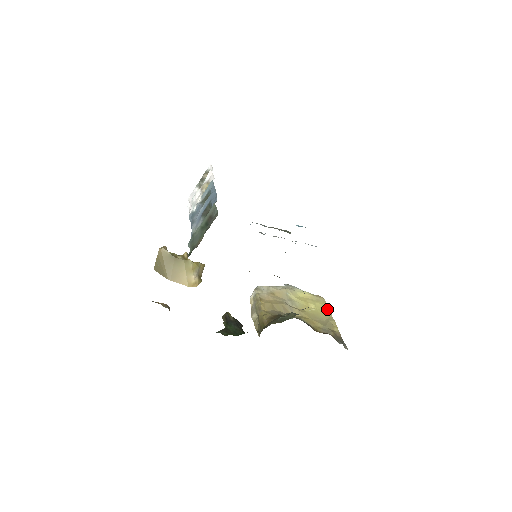
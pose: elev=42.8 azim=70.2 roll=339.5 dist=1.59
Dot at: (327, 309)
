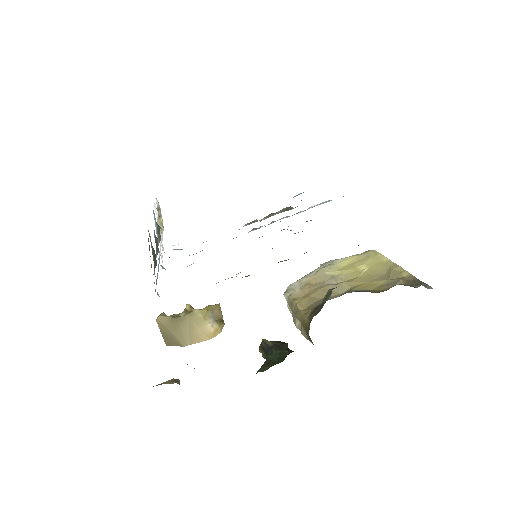
Dot at: (383, 259)
